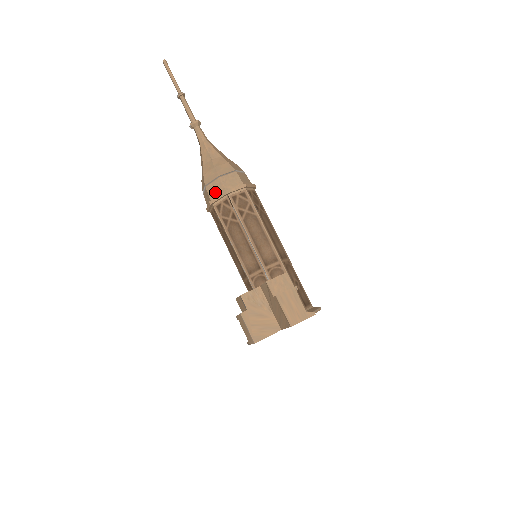
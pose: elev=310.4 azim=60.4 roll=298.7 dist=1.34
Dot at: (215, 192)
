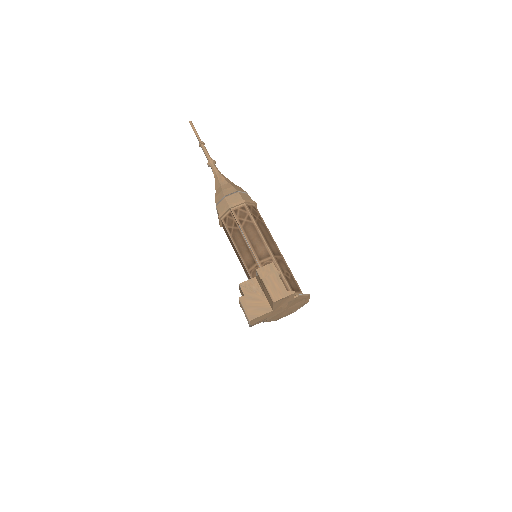
Dot at: (222, 209)
